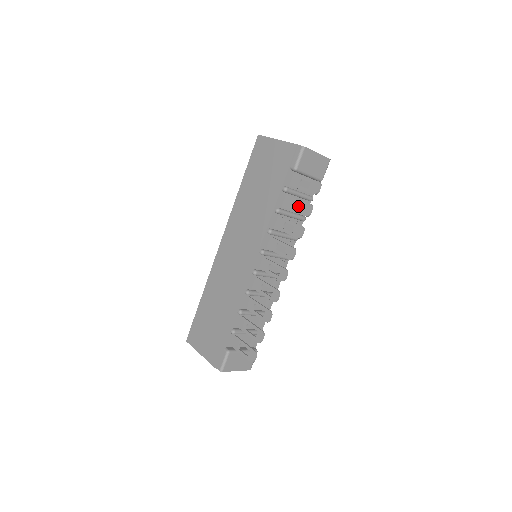
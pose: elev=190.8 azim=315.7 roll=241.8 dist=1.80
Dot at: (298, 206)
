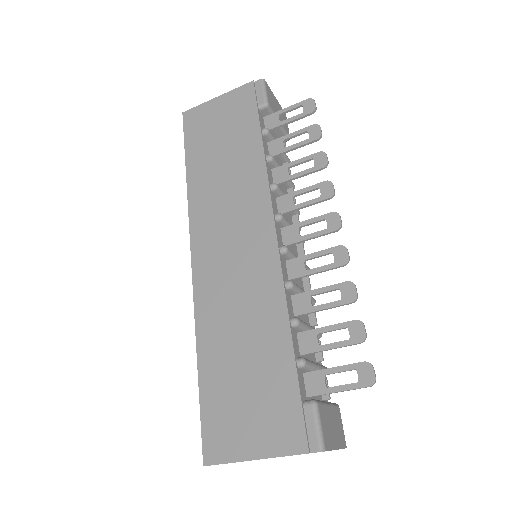
Dot at: occluded
